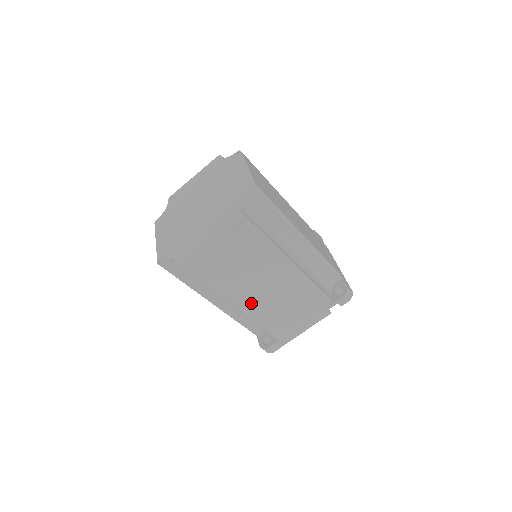
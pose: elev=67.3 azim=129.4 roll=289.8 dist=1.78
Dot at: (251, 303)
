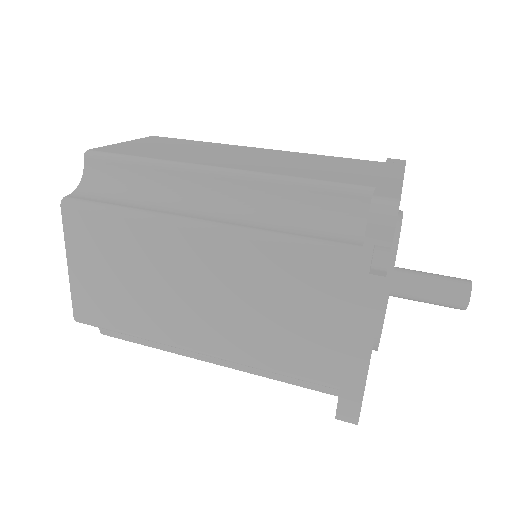
Dot at: (212, 332)
